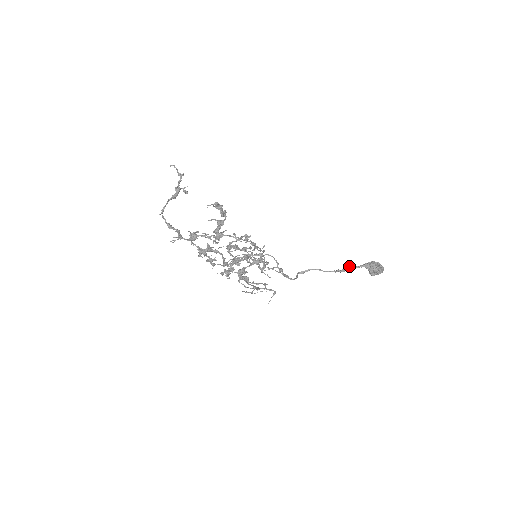
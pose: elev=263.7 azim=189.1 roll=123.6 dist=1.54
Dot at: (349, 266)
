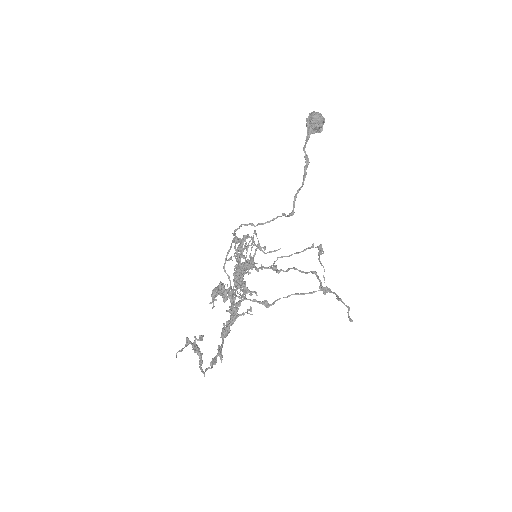
Dot at: (304, 152)
